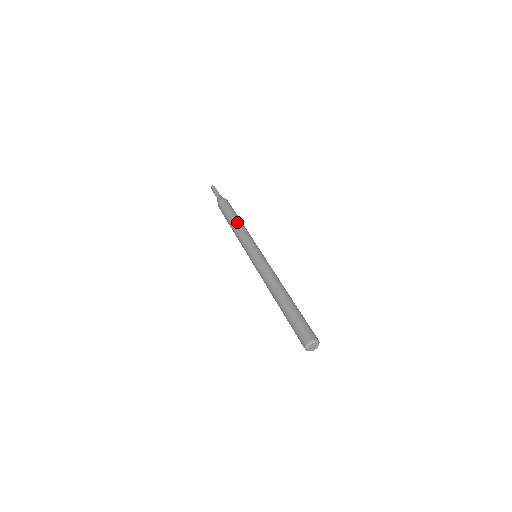
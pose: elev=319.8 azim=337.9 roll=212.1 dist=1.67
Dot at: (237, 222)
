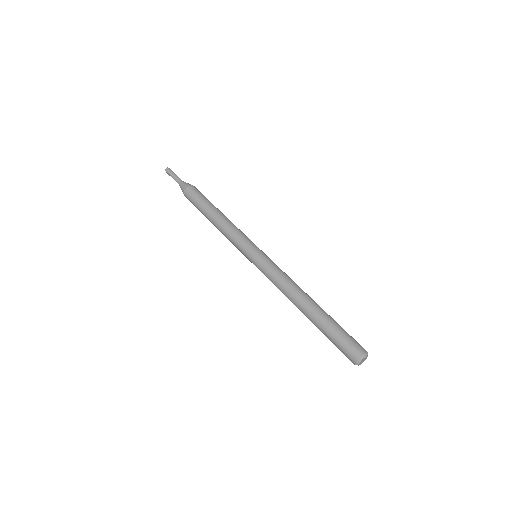
Dot at: (214, 220)
